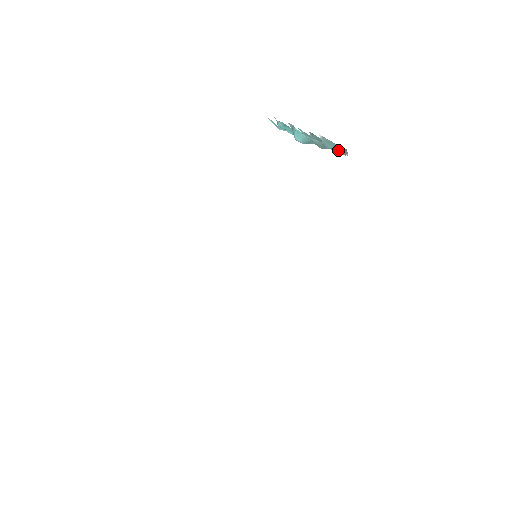
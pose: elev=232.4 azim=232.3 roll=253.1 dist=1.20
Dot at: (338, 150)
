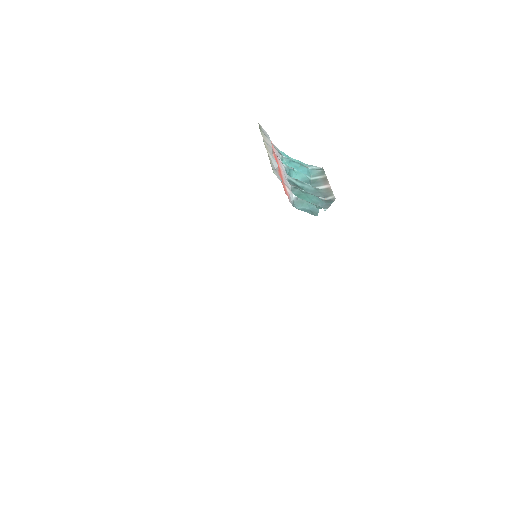
Dot at: (309, 210)
